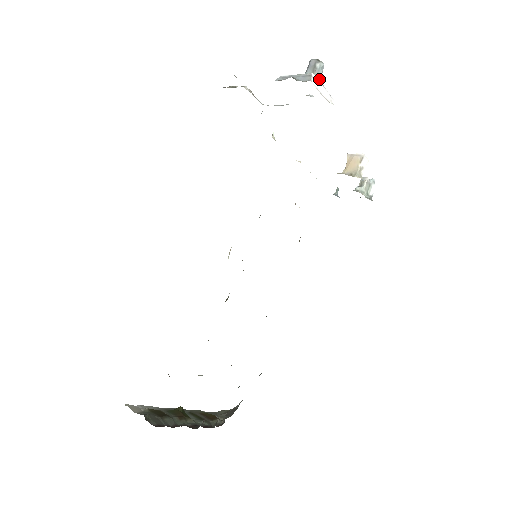
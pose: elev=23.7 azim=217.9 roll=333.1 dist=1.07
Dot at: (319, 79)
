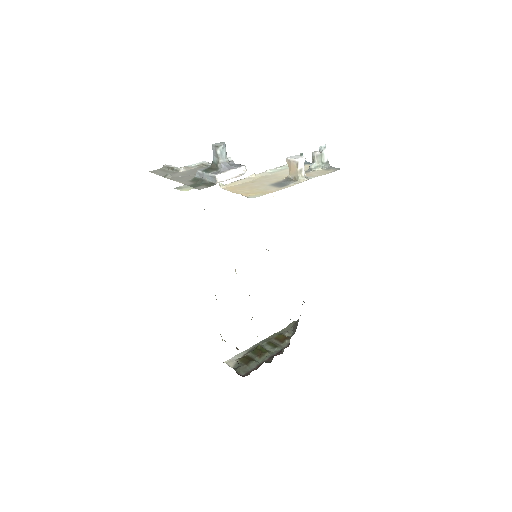
Dot at: (225, 158)
